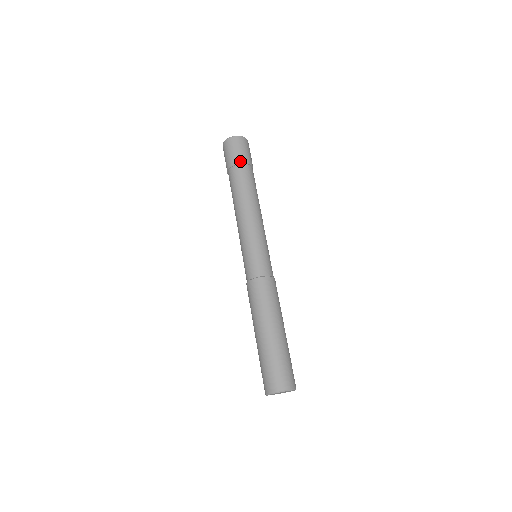
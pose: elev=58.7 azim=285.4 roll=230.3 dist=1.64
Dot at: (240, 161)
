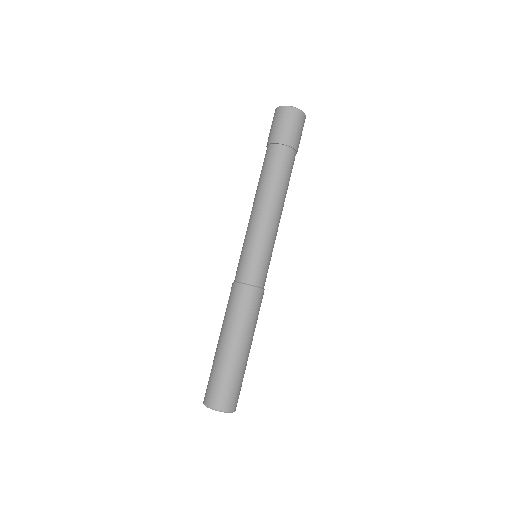
Dot at: (293, 144)
